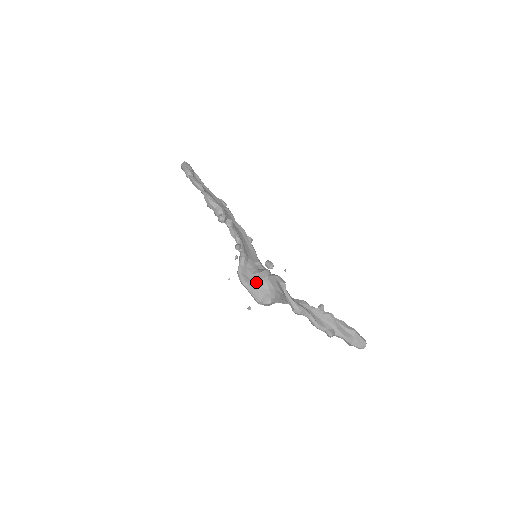
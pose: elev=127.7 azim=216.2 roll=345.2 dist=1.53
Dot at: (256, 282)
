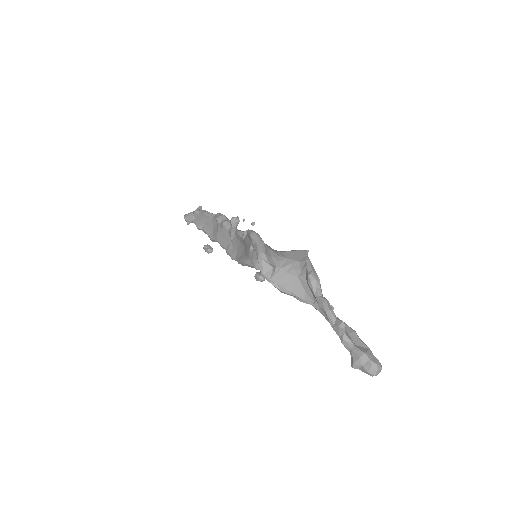
Dot at: (267, 245)
